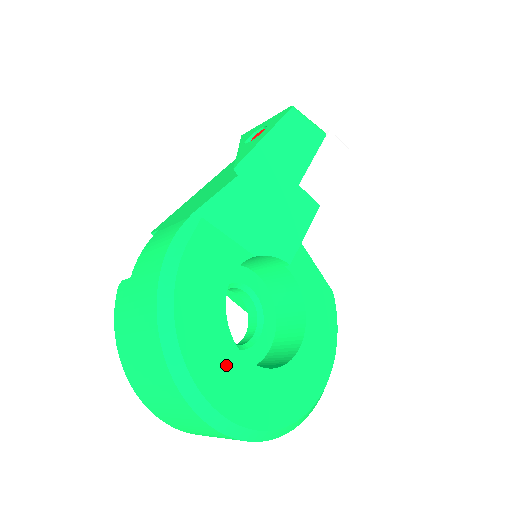
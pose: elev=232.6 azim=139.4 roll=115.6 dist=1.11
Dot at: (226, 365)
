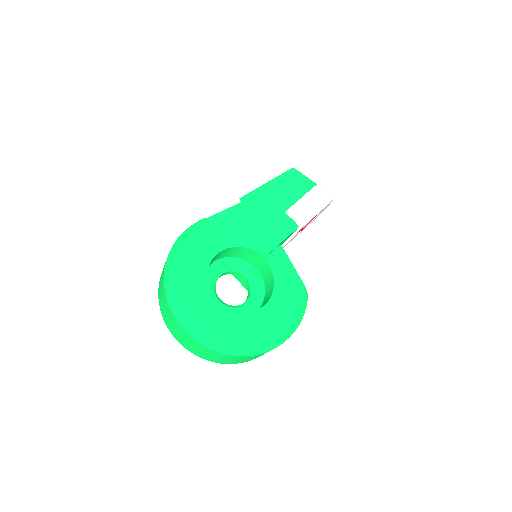
Dot at: (198, 296)
